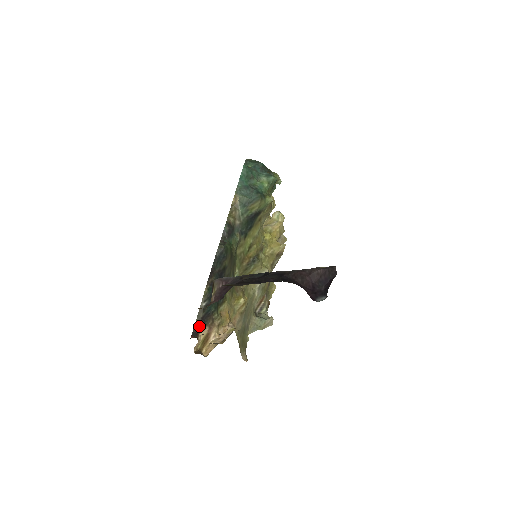
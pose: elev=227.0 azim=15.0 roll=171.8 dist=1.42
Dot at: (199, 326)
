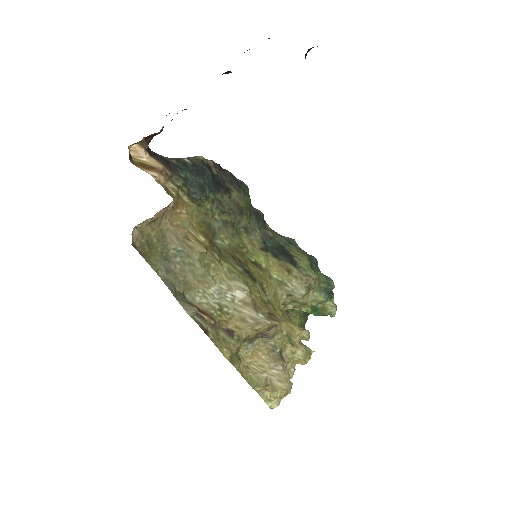
Dot at: (159, 158)
